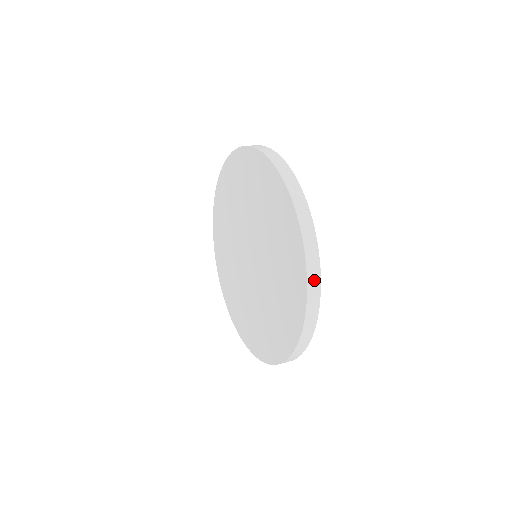
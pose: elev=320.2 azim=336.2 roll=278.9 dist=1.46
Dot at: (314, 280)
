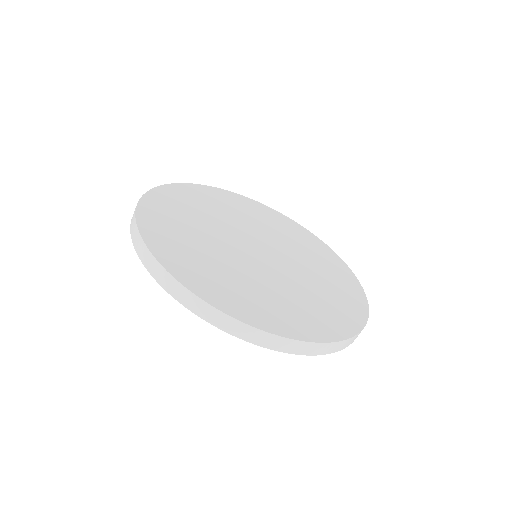
Dot at: (353, 340)
